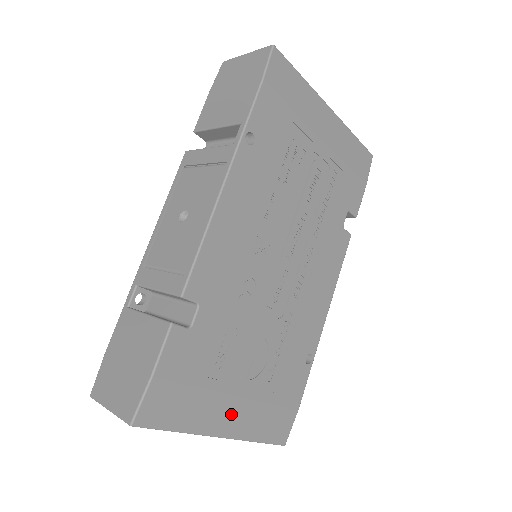
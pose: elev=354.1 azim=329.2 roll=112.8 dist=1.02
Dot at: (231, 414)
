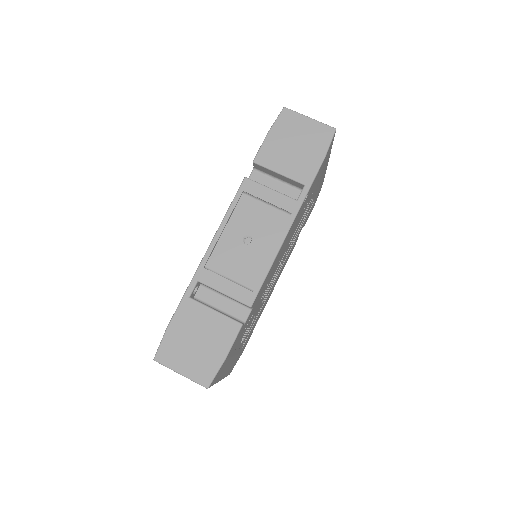
Dot at: (229, 366)
